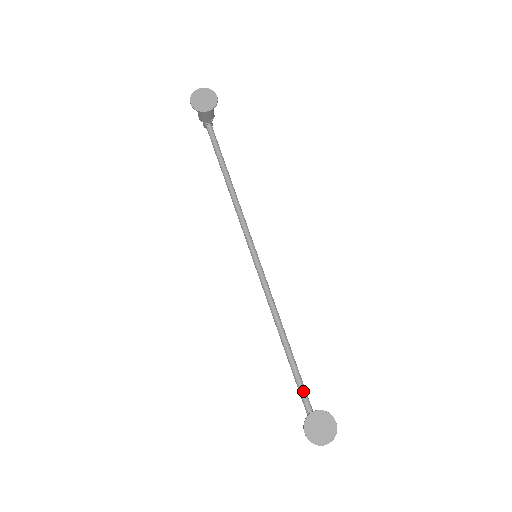
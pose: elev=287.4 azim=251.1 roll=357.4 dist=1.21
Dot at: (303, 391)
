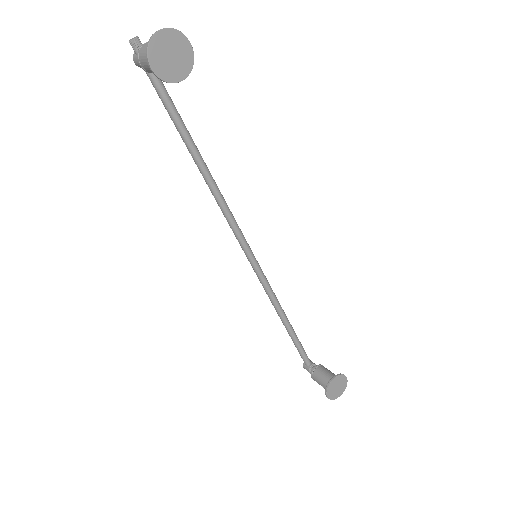
Dot at: (303, 351)
